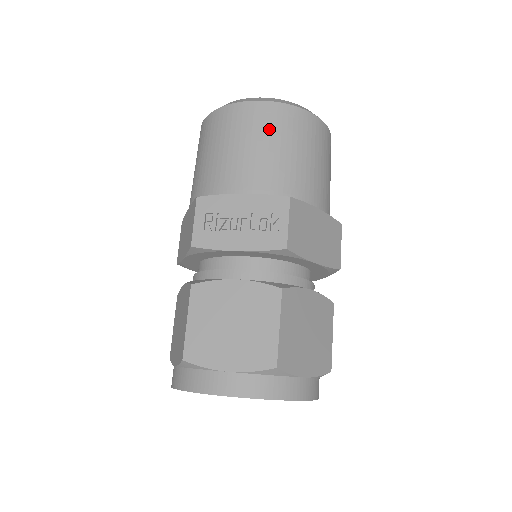
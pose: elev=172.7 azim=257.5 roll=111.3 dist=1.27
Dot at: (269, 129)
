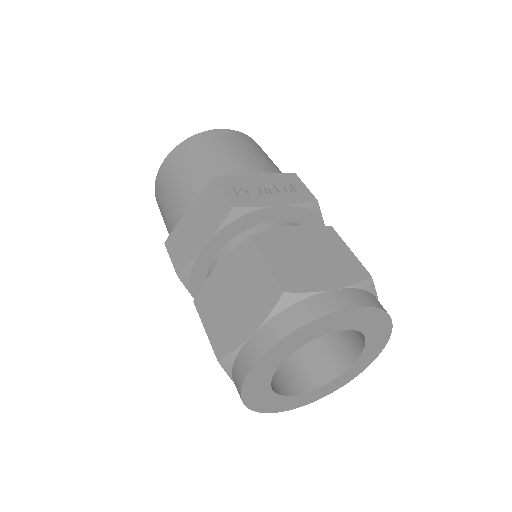
Dot at: (246, 143)
